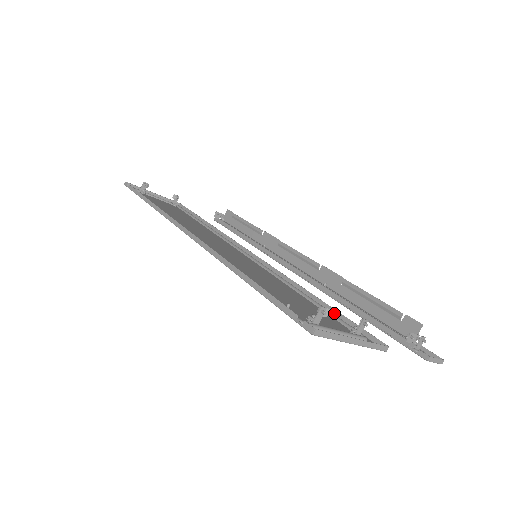
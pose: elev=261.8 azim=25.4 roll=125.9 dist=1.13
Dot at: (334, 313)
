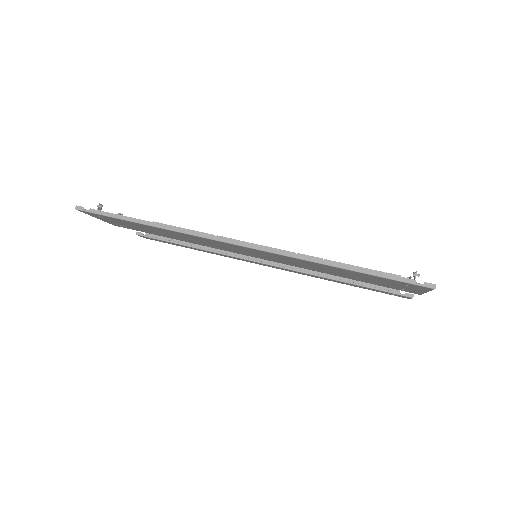
Dot at: occluded
